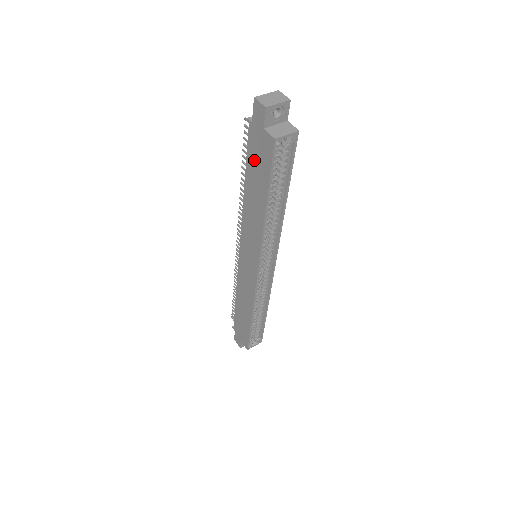
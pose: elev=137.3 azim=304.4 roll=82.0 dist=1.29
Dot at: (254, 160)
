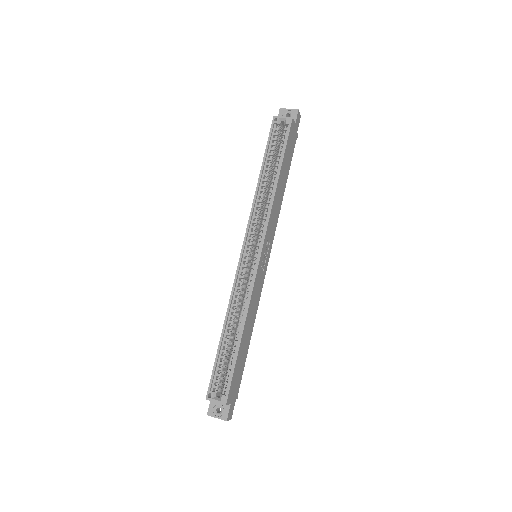
Dot at: occluded
